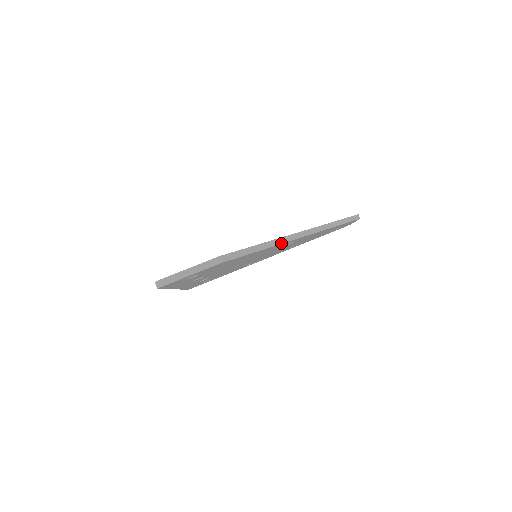
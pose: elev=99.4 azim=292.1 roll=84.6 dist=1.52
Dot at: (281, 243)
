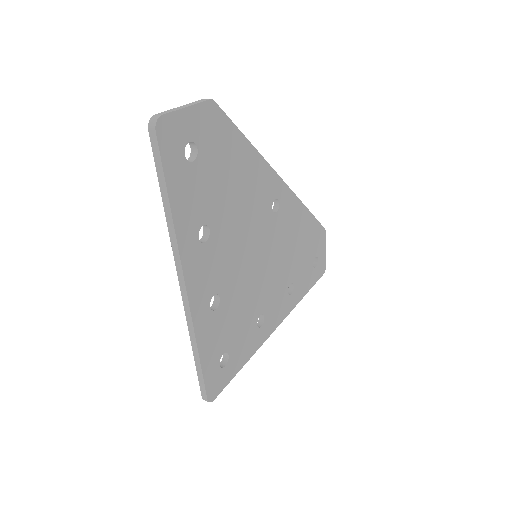
Dot at: (264, 159)
